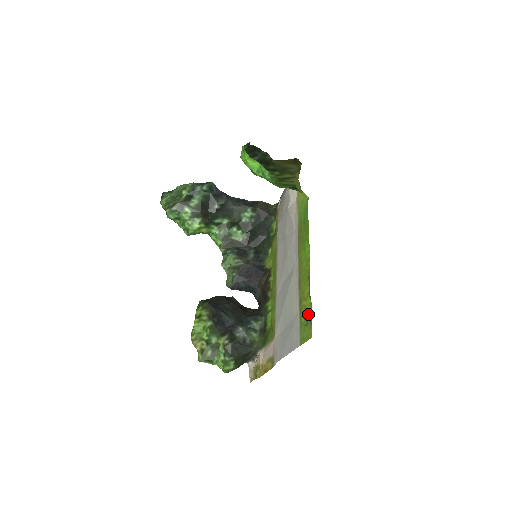
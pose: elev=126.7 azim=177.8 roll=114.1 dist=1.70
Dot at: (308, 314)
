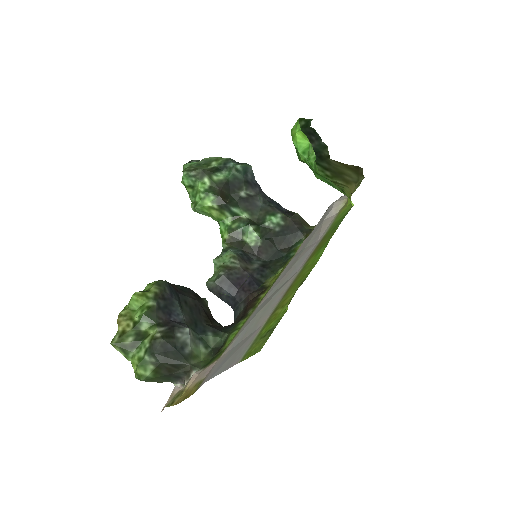
Dot at: (274, 323)
